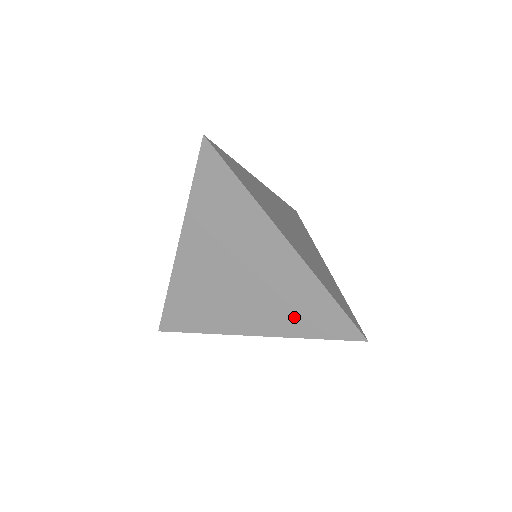
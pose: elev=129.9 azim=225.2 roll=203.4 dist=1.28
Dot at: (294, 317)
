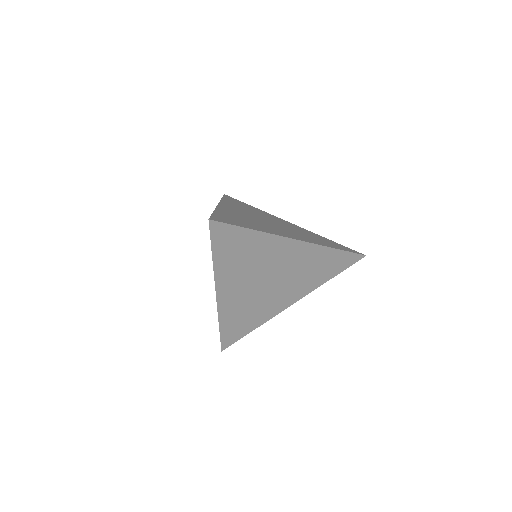
Dot at: (316, 276)
